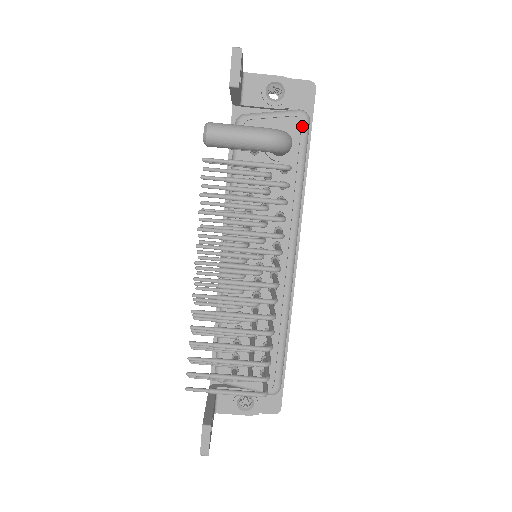
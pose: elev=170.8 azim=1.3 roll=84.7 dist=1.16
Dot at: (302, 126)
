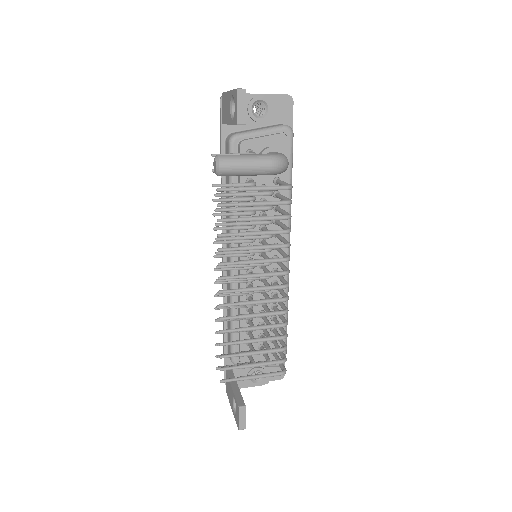
Dot at: (288, 140)
